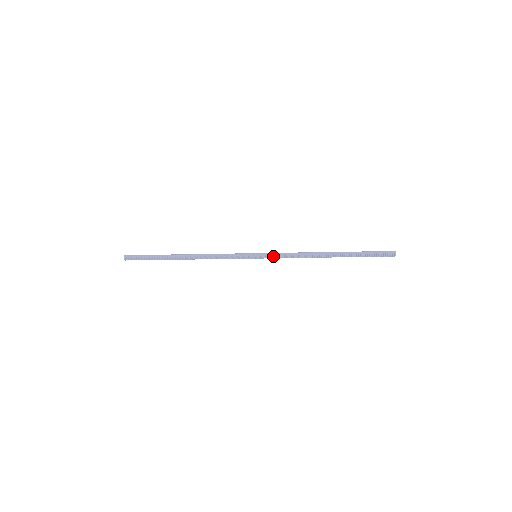
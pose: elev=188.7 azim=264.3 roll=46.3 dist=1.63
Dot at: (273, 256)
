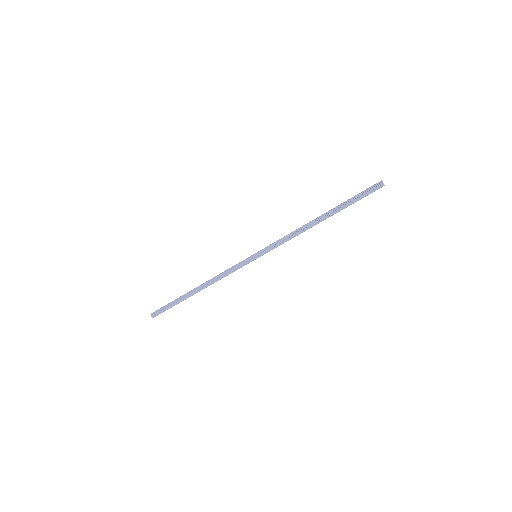
Dot at: (270, 247)
